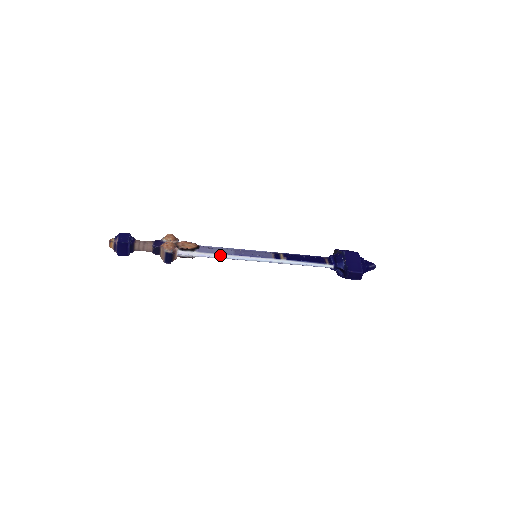
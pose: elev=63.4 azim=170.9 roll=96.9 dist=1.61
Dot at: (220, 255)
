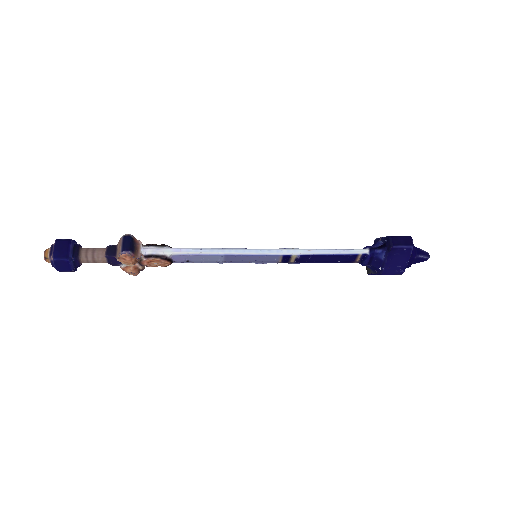
Dot at: (203, 248)
